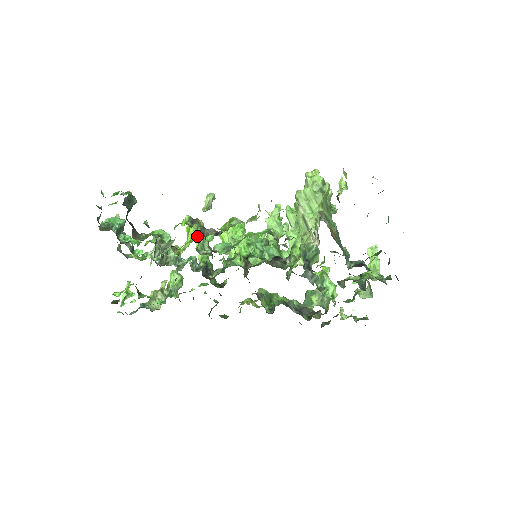
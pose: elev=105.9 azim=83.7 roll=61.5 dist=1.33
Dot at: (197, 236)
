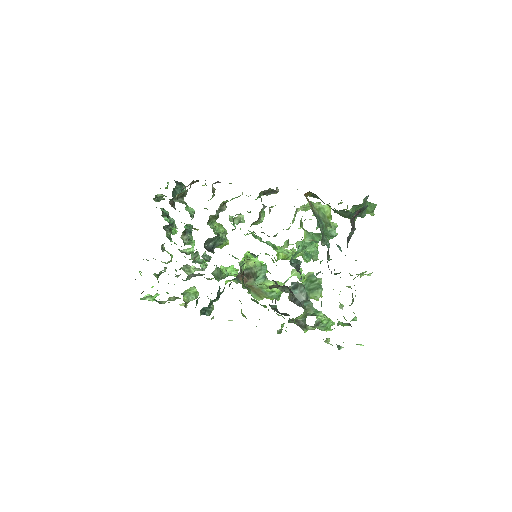
Dot at: (215, 225)
